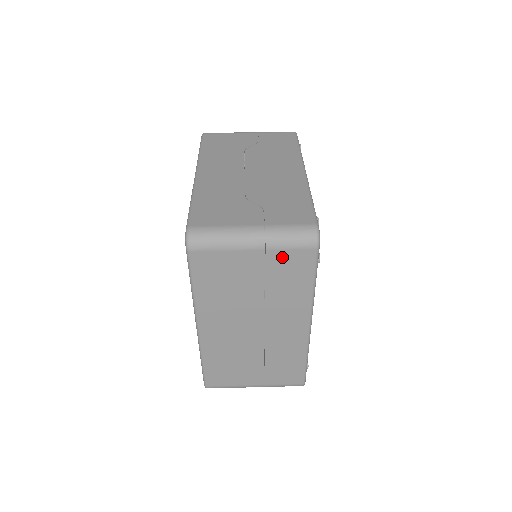
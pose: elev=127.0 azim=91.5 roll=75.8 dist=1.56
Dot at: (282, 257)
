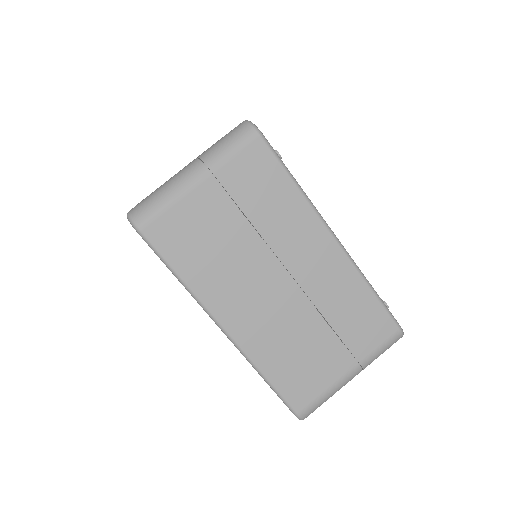
Dot at: (235, 171)
